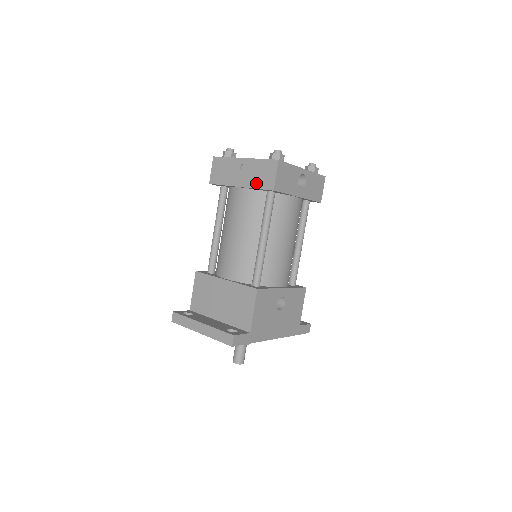
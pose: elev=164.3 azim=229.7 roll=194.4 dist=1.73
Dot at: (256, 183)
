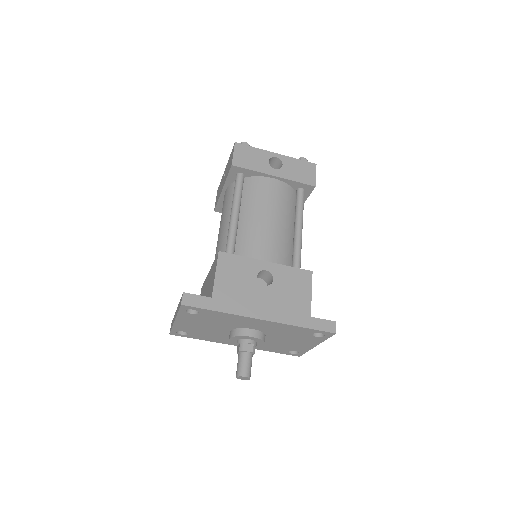
Dot at: (227, 174)
